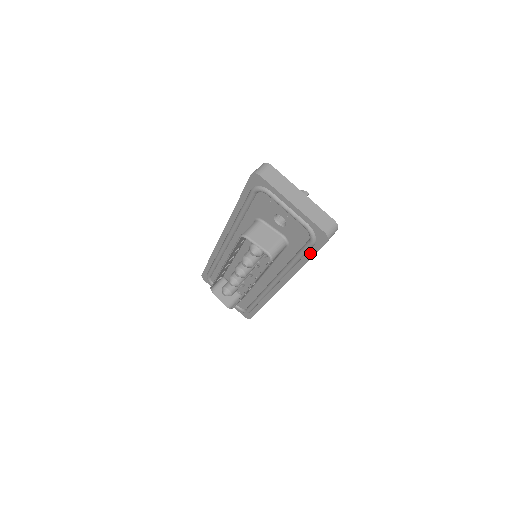
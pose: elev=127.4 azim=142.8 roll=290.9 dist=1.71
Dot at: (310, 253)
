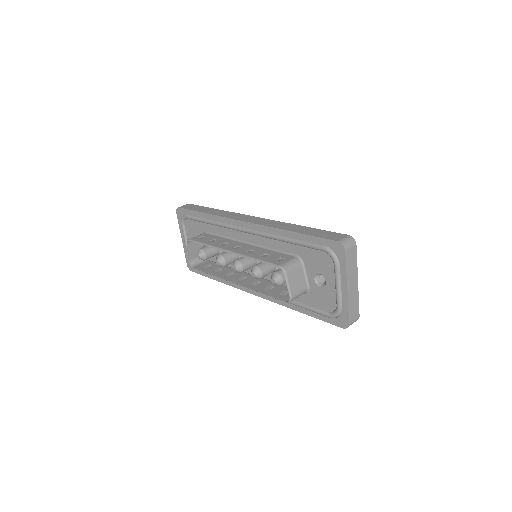
Dot at: (317, 315)
